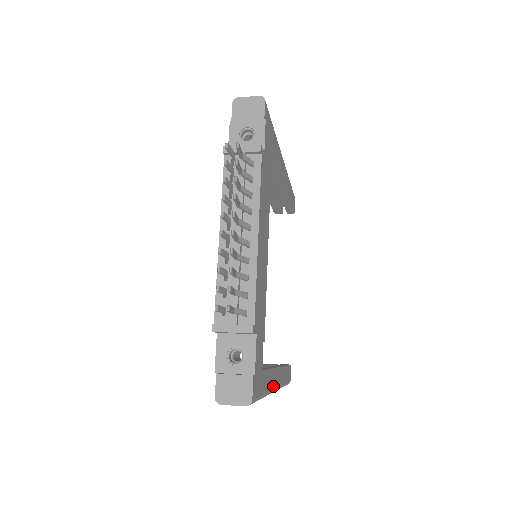
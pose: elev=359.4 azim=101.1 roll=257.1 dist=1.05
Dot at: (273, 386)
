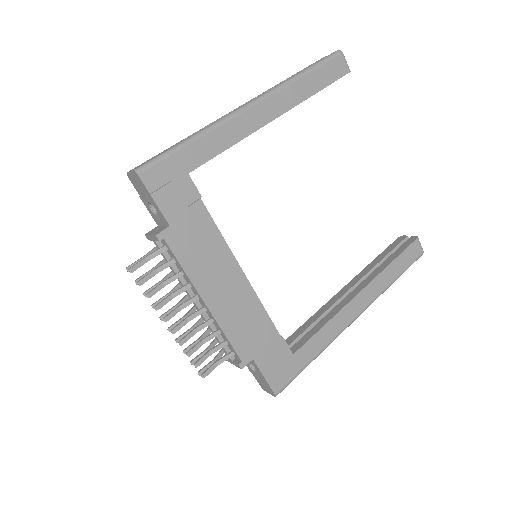
Dot at: (342, 326)
